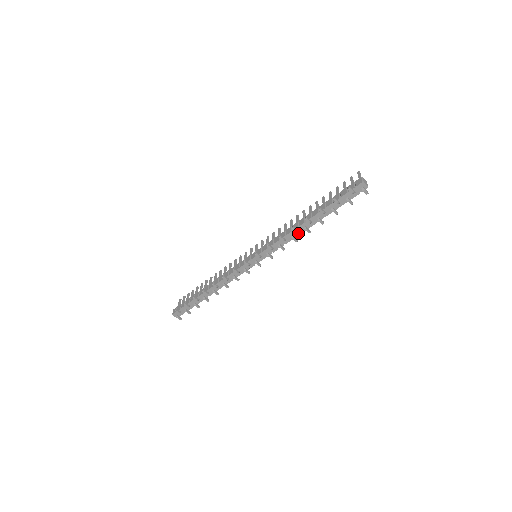
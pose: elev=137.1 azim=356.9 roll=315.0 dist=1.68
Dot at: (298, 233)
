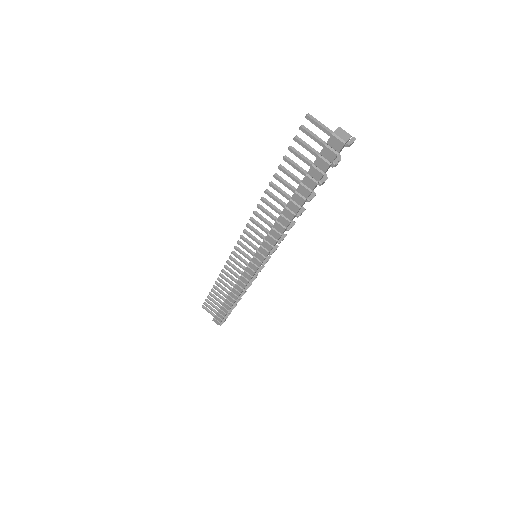
Dot at: (292, 221)
